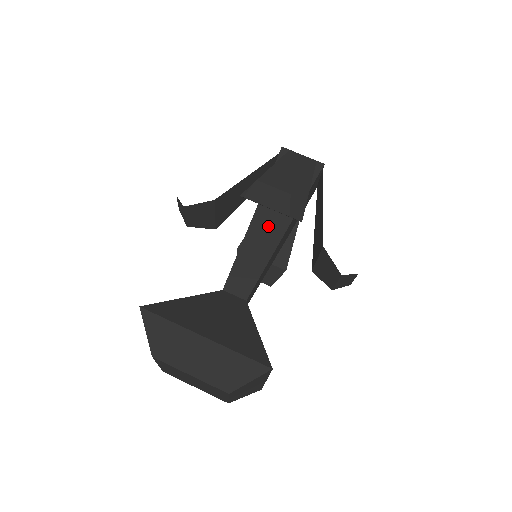
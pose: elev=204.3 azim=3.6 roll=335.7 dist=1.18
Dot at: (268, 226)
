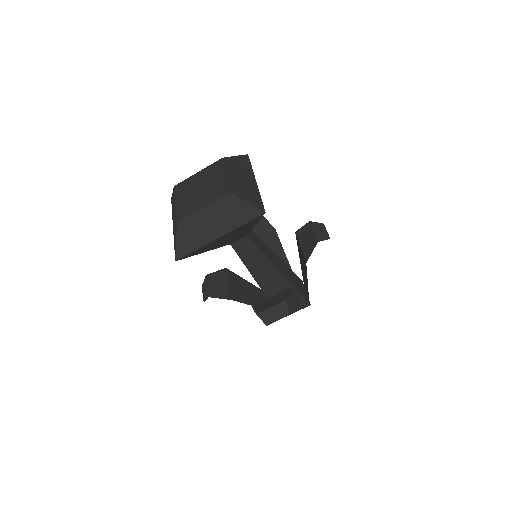
Dot at: (276, 261)
